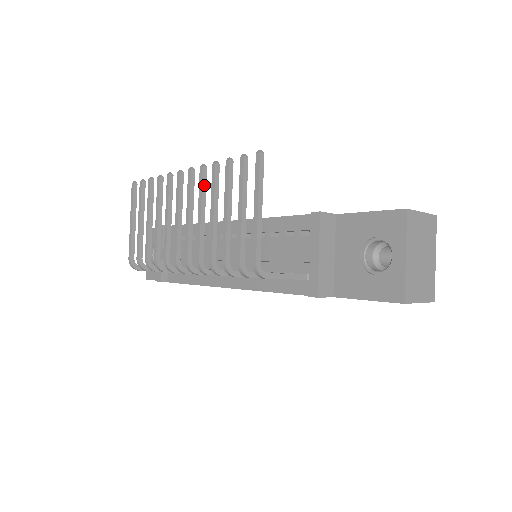
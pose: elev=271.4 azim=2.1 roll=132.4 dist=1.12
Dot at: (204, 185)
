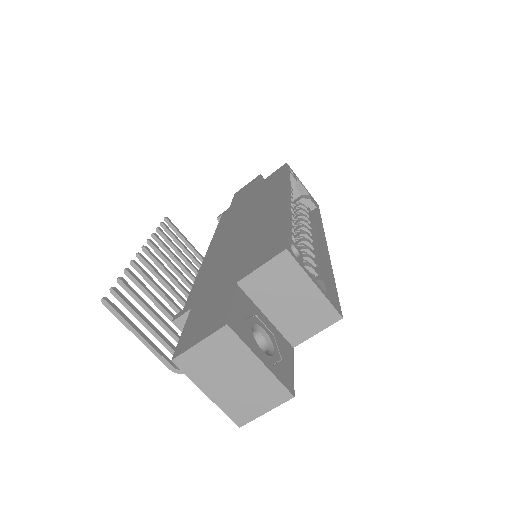
Dot at: (144, 276)
